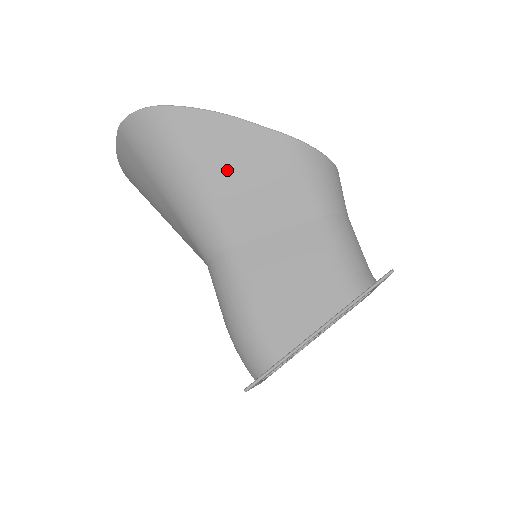
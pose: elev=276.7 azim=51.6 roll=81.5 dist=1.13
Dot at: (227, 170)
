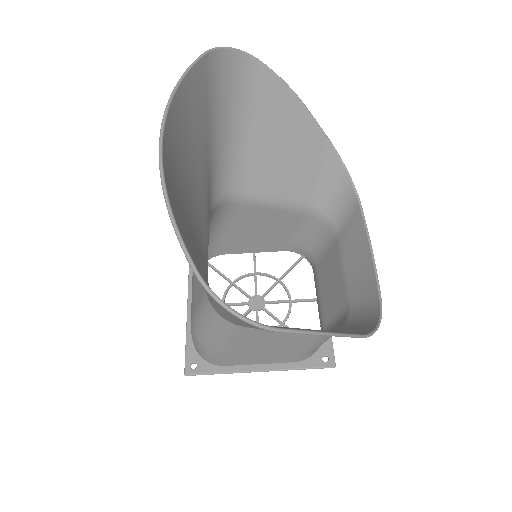
Dot at: occluded
